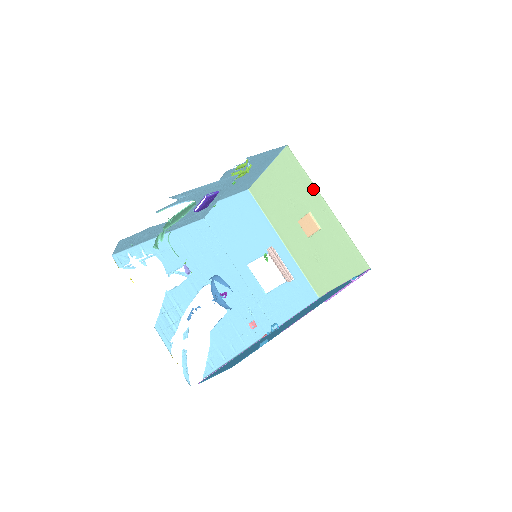
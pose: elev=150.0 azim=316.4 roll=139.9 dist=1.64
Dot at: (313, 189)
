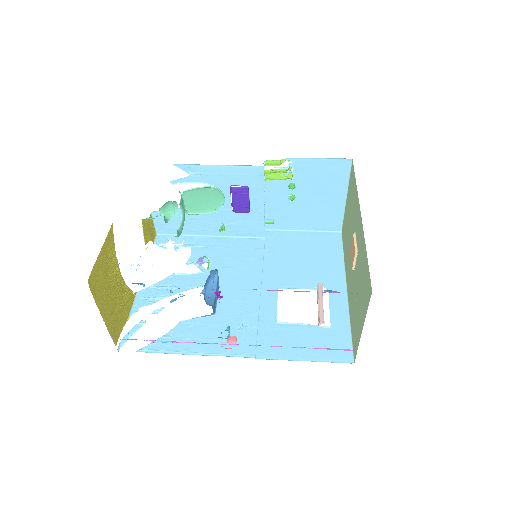
Dot at: (357, 200)
